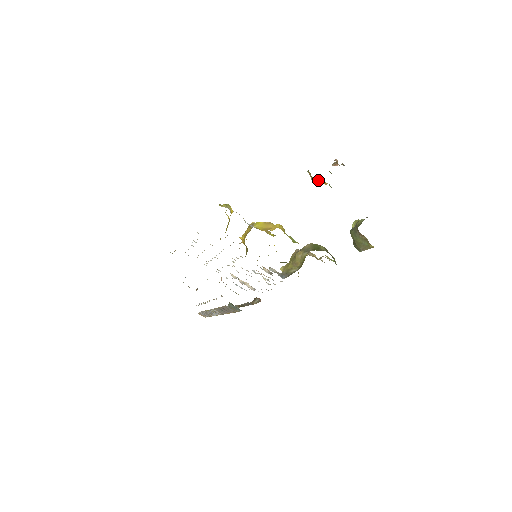
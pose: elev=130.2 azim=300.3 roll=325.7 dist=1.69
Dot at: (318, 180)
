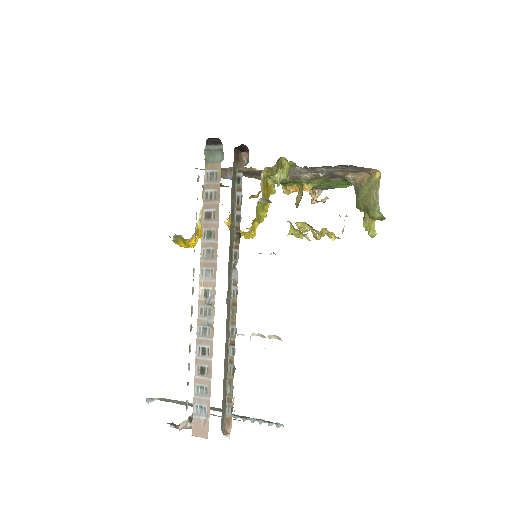
Dot at: (295, 186)
